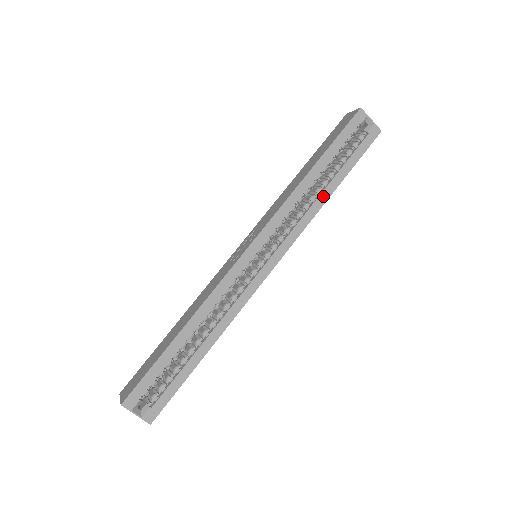
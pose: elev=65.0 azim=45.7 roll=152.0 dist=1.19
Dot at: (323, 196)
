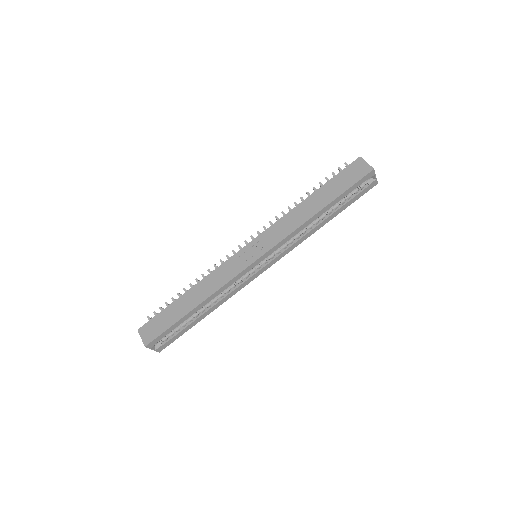
Dot at: (318, 226)
